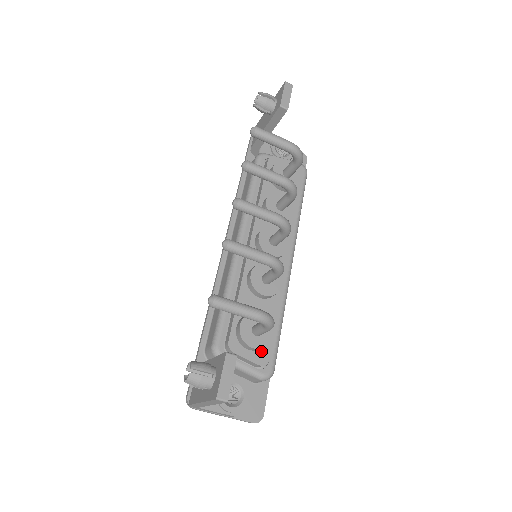
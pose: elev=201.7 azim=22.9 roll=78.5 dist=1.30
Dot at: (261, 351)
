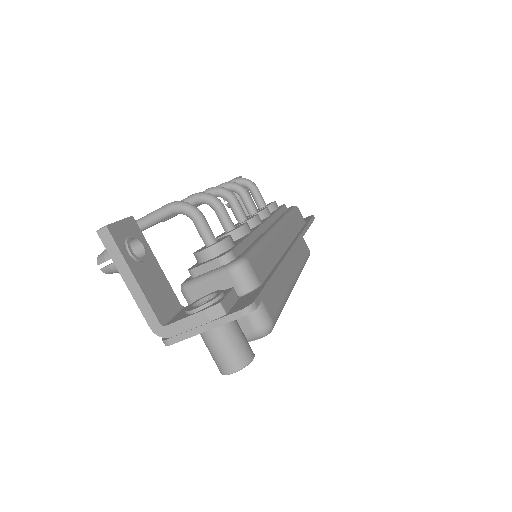
Dot at: (222, 254)
